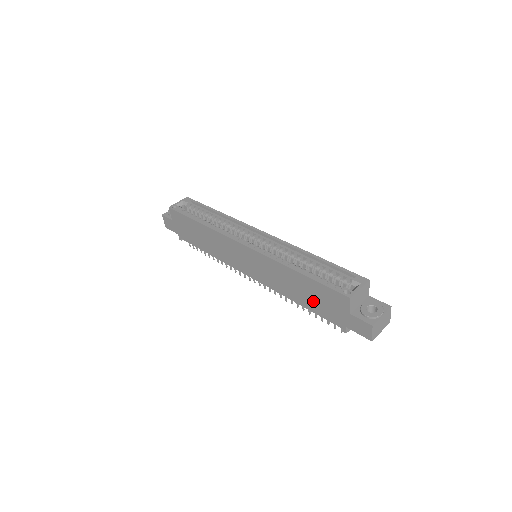
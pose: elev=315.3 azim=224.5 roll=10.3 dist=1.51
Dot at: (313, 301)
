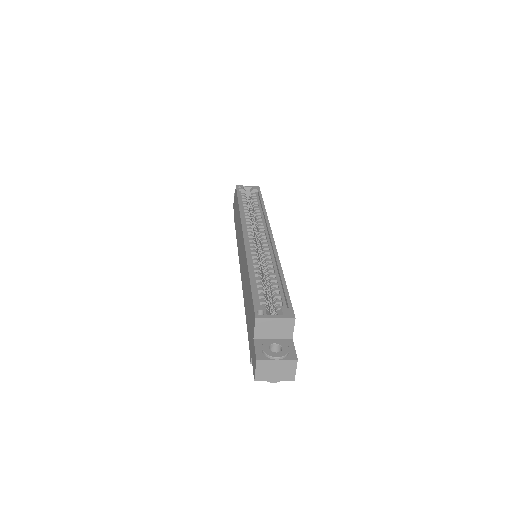
Dot at: (248, 313)
